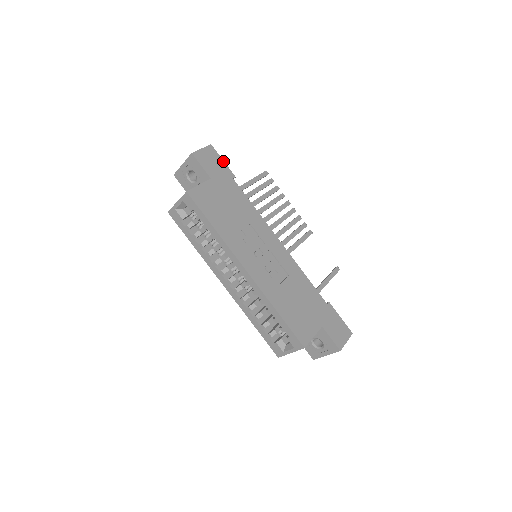
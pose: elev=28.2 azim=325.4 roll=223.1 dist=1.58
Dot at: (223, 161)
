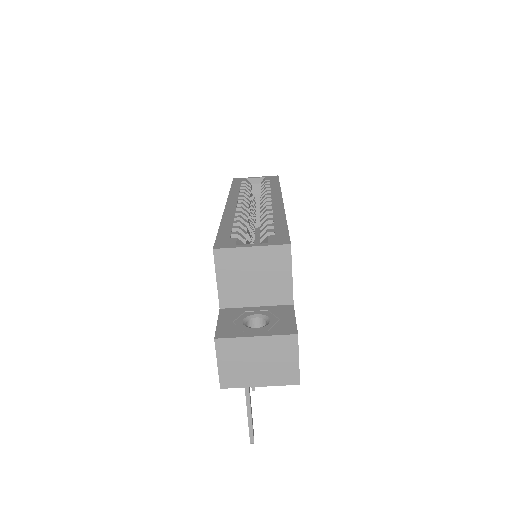
Dot at: occluded
